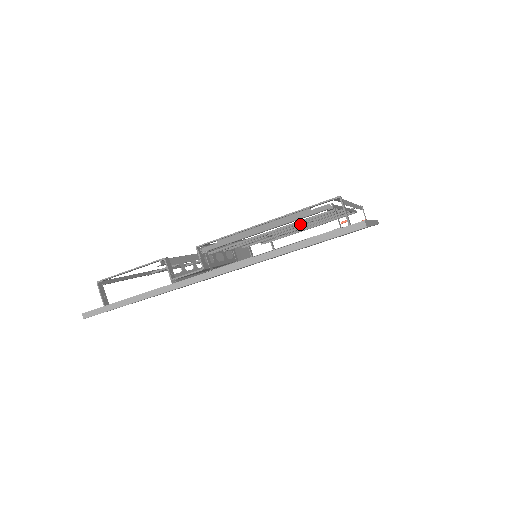
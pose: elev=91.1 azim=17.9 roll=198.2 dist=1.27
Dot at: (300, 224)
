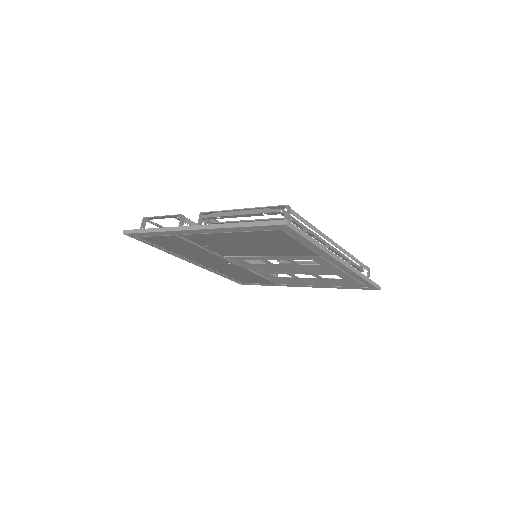
Dot at: occluded
